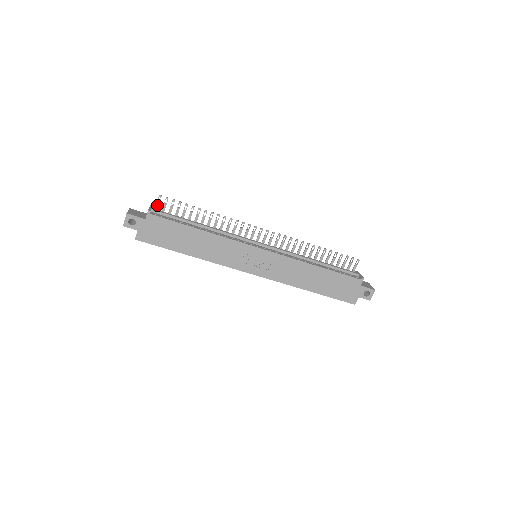
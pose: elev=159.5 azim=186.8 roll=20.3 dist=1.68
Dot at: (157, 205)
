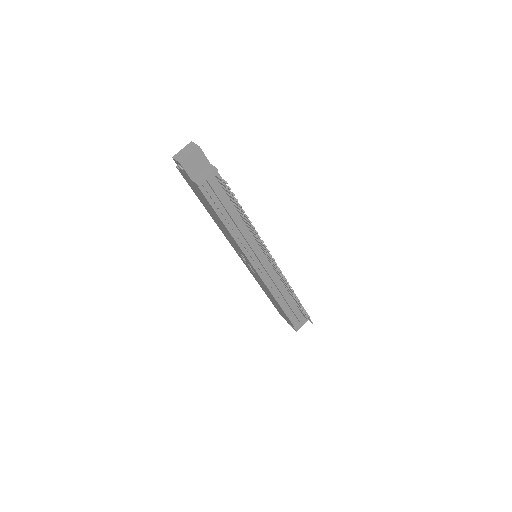
Dot at: (219, 178)
